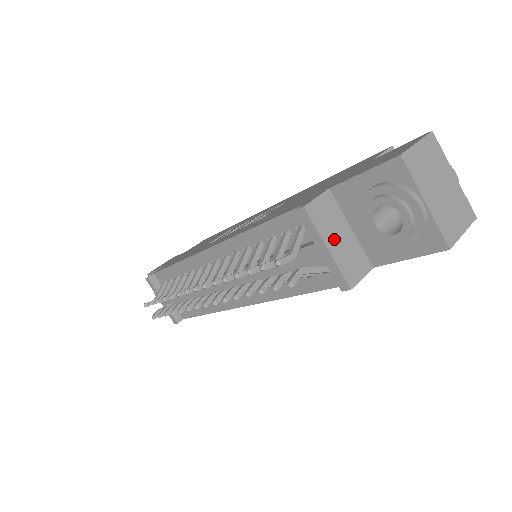
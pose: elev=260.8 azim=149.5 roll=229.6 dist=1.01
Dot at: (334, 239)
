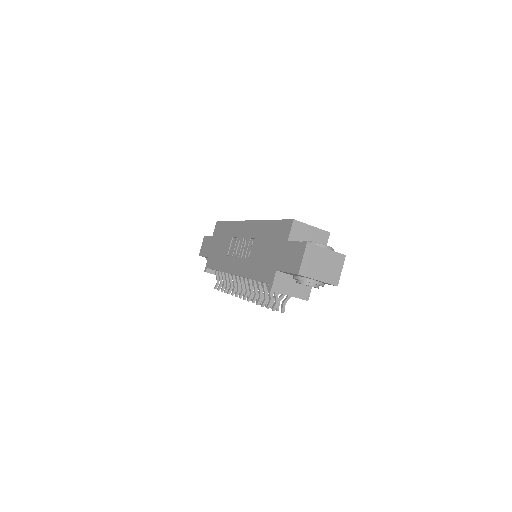
Dot at: (290, 289)
